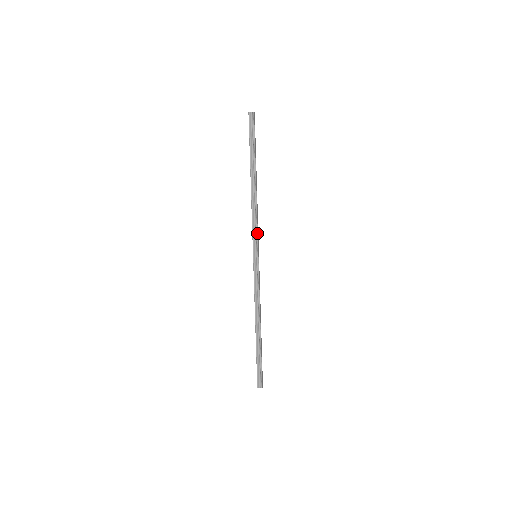
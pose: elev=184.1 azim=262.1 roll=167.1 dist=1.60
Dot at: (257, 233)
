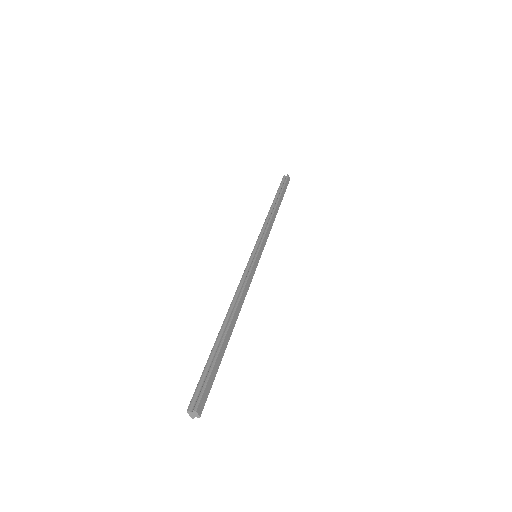
Dot at: (264, 236)
